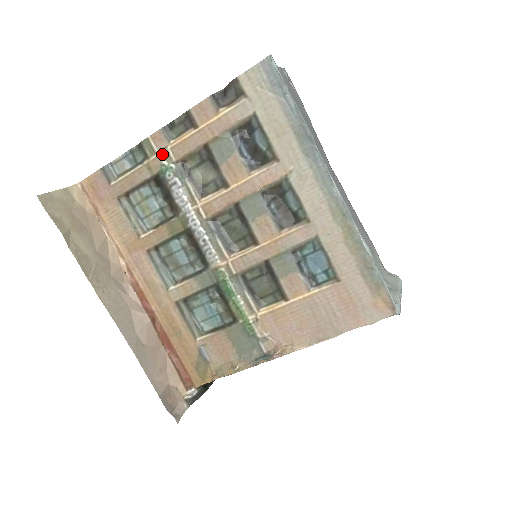
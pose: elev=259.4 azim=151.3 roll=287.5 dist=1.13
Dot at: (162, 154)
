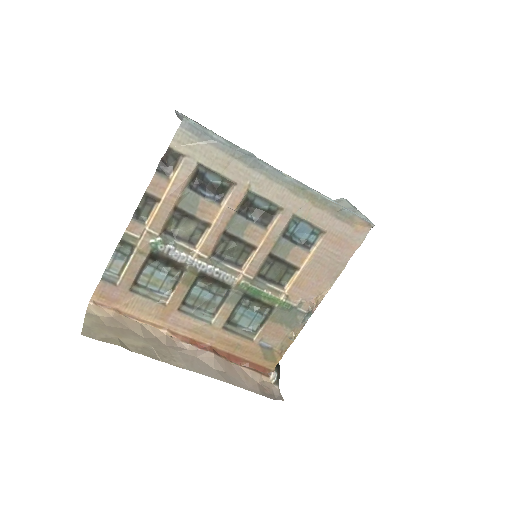
Dot at: (145, 236)
